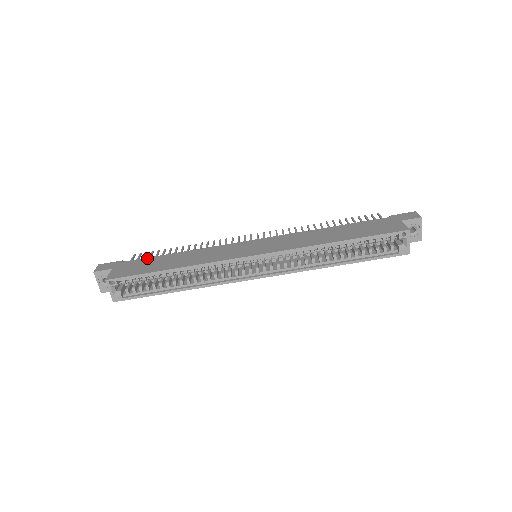
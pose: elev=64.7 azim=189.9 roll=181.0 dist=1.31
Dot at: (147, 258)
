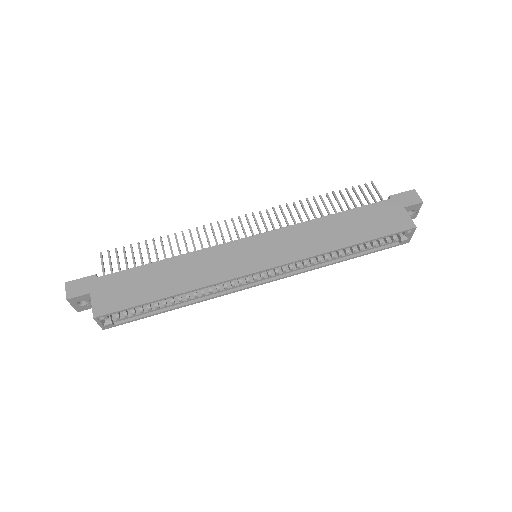
Dot at: (128, 271)
